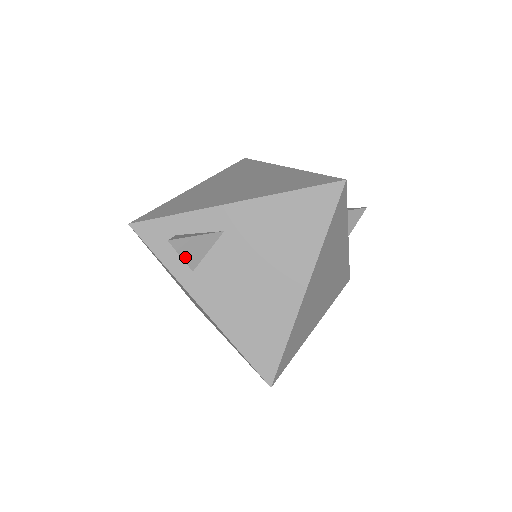
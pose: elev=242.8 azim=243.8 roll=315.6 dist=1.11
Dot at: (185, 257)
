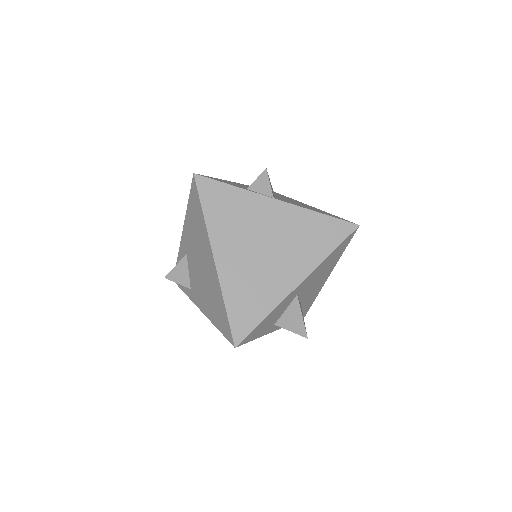
Dot at: (180, 282)
